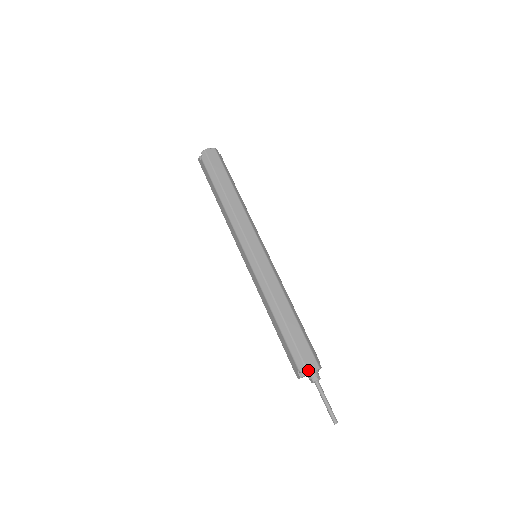
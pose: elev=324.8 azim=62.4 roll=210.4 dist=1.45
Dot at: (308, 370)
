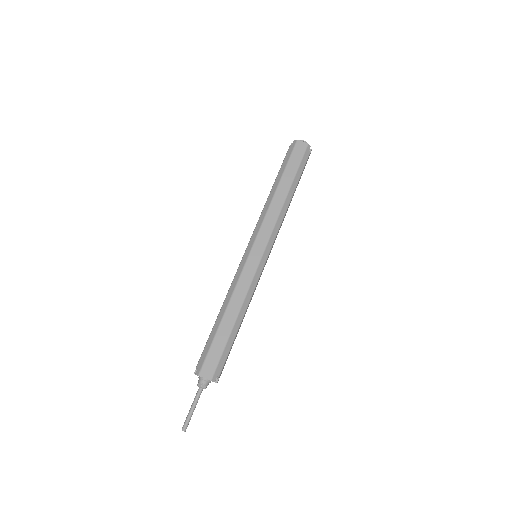
Dot at: (200, 373)
